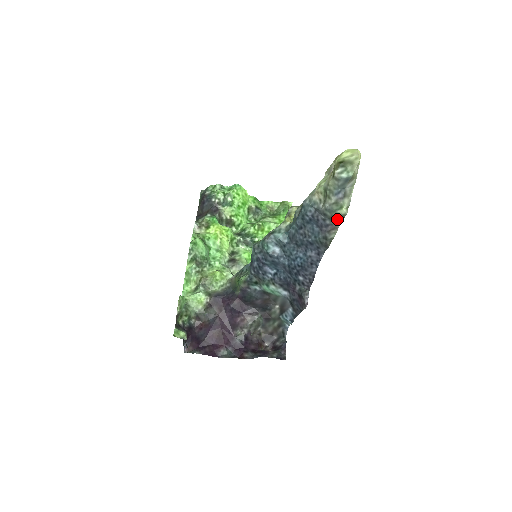
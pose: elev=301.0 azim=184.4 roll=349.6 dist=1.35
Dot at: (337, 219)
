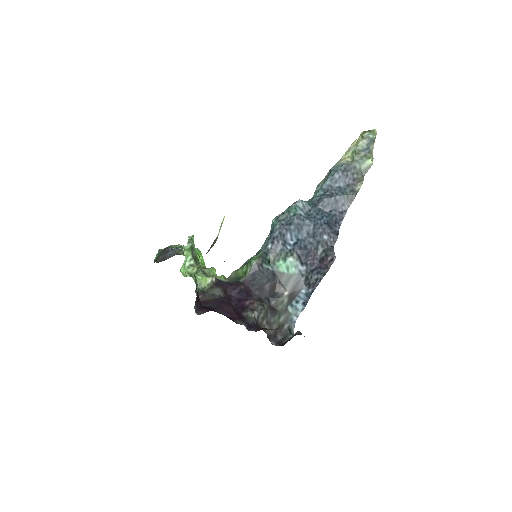
Dot at: (363, 173)
